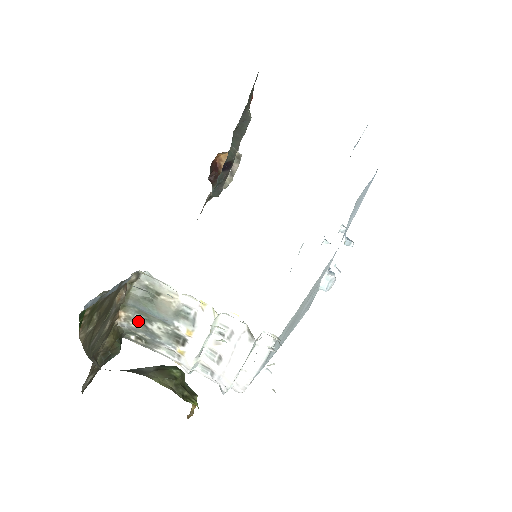
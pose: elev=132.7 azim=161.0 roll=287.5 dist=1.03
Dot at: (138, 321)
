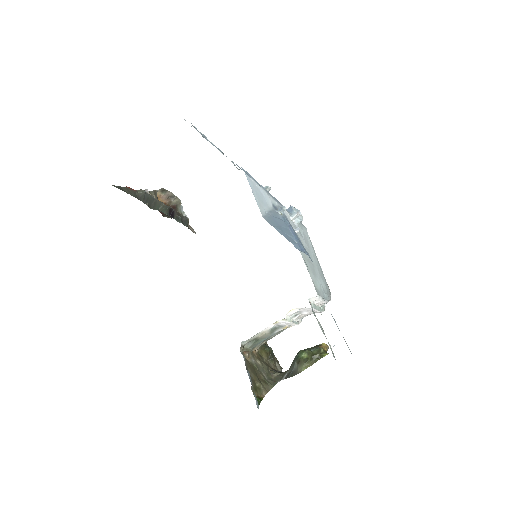
Dot at: (262, 342)
